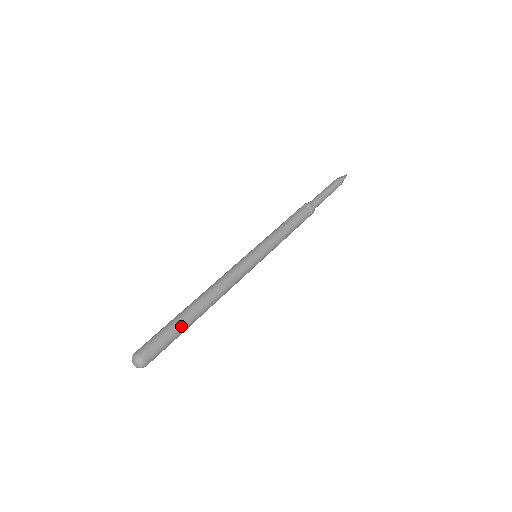
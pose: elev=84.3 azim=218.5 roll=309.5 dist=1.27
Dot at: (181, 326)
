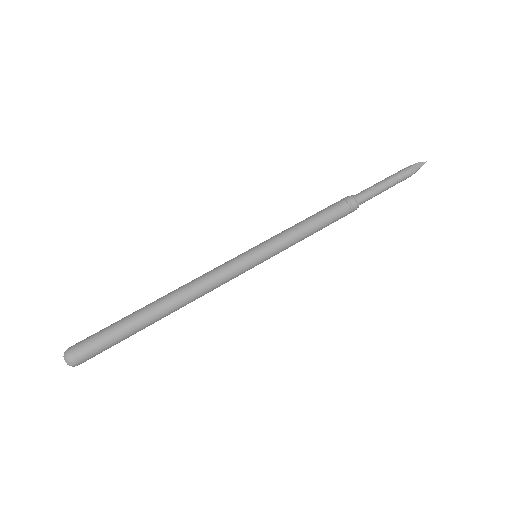
Dot at: (125, 321)
